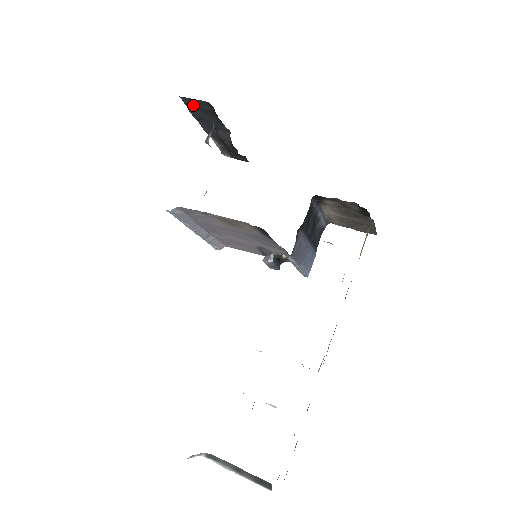
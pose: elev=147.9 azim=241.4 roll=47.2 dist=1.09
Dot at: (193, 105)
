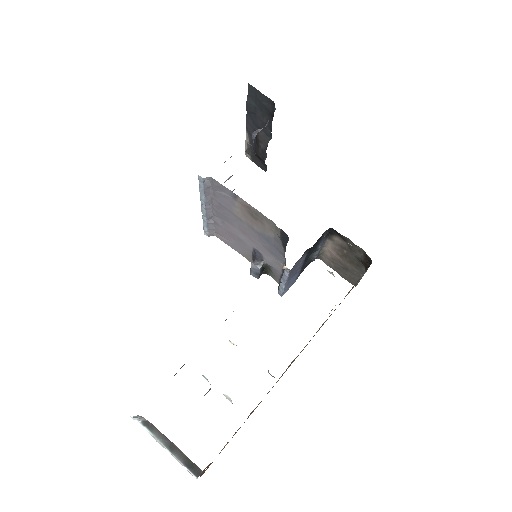
Dot at: (255, 97)
